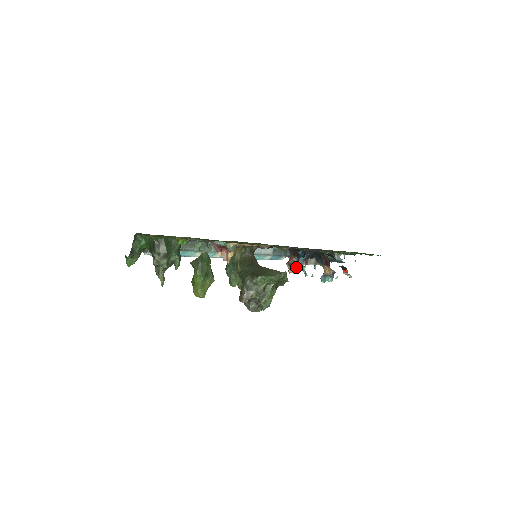
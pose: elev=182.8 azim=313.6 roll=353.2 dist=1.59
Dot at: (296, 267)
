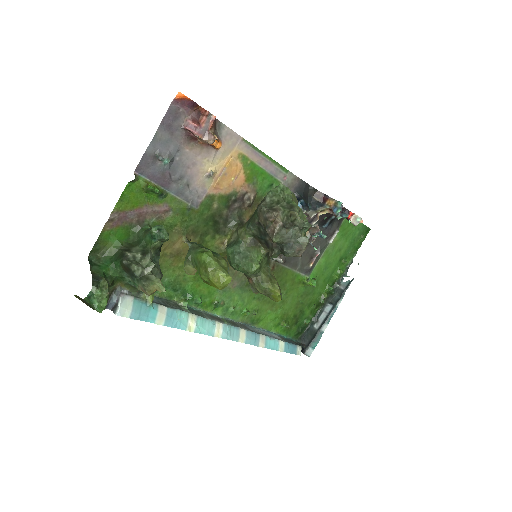
Dot at: occluded
